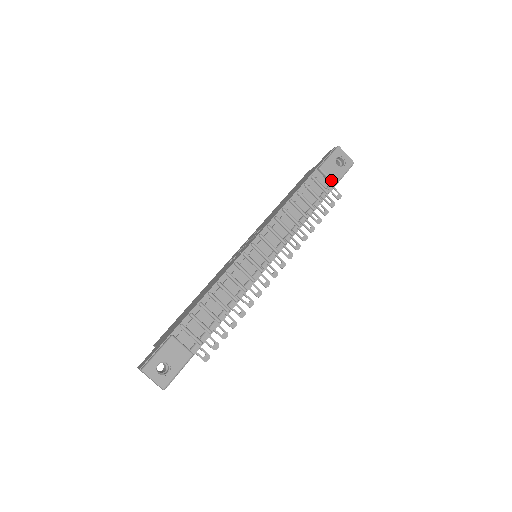
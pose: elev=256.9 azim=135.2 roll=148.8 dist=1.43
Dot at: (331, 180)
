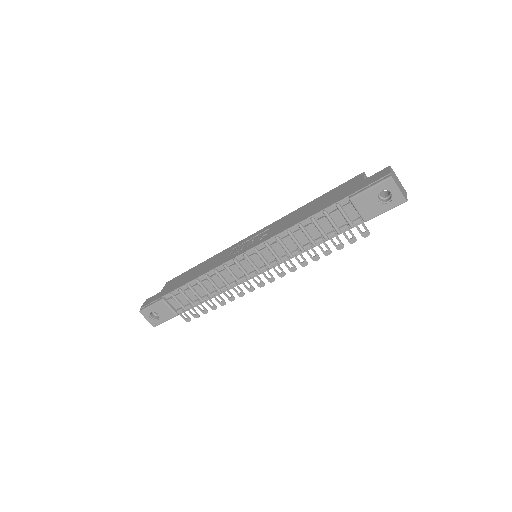
Dot at: (361, 216)
